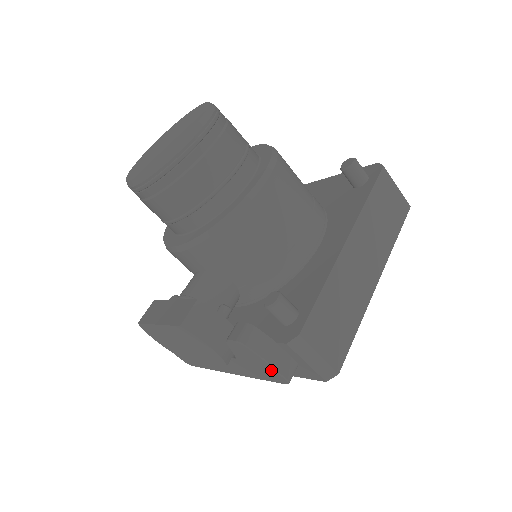
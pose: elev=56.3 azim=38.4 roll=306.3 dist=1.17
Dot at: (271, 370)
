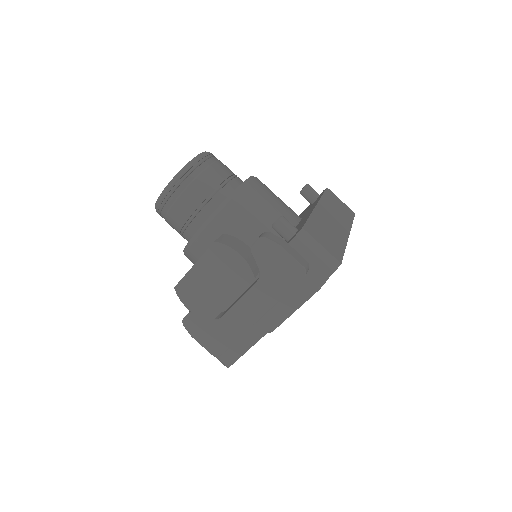
Dot at: (289, 261)
